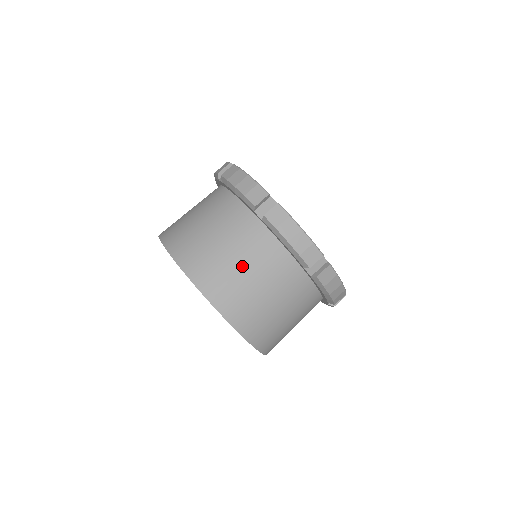
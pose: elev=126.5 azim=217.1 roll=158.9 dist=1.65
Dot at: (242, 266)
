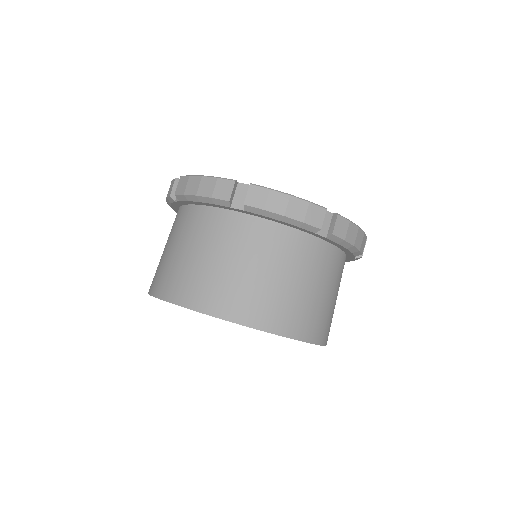
Dot at: (182, 251)
